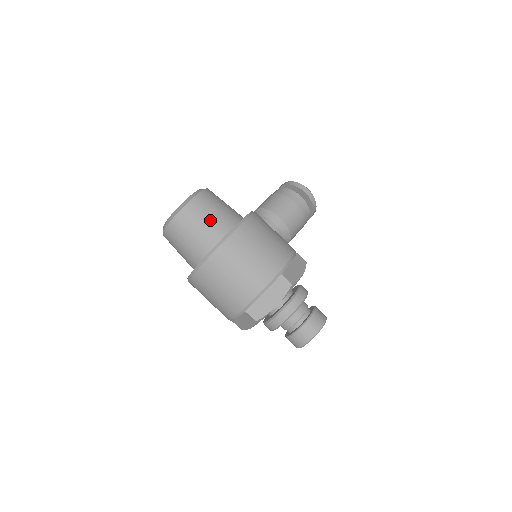
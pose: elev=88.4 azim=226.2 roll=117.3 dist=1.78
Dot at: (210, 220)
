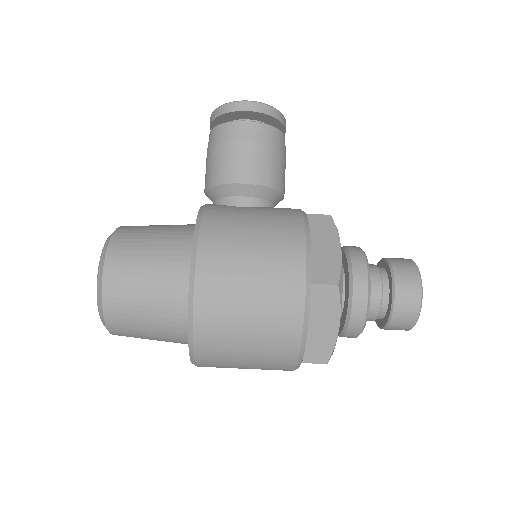
Dot at: (151, 285)
